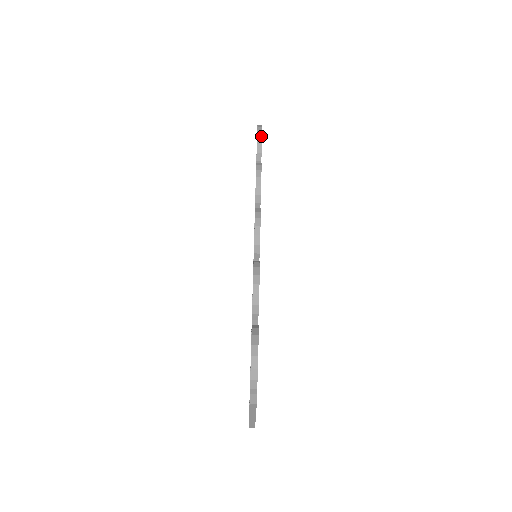
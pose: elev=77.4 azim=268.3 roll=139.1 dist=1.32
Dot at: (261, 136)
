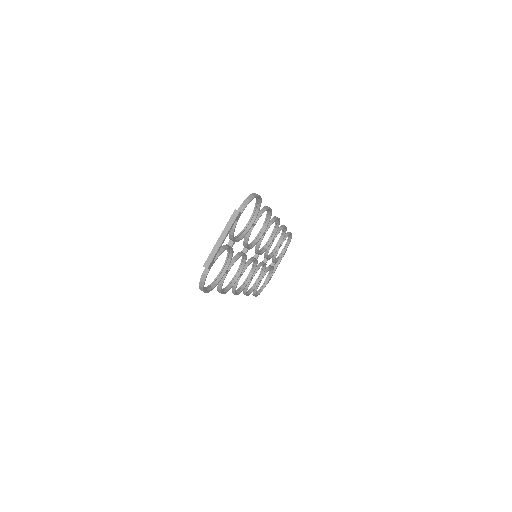
Dot at: (291, 233)
